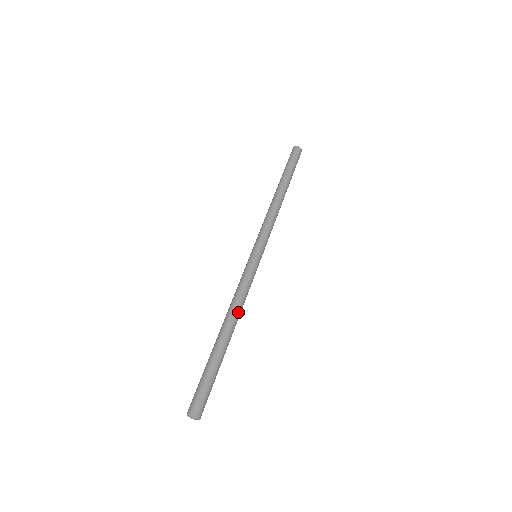
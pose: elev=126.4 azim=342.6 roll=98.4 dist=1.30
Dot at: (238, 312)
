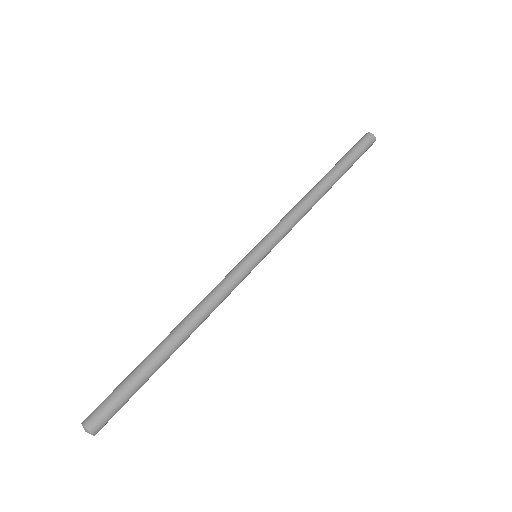
Dot at: (195, 315)
